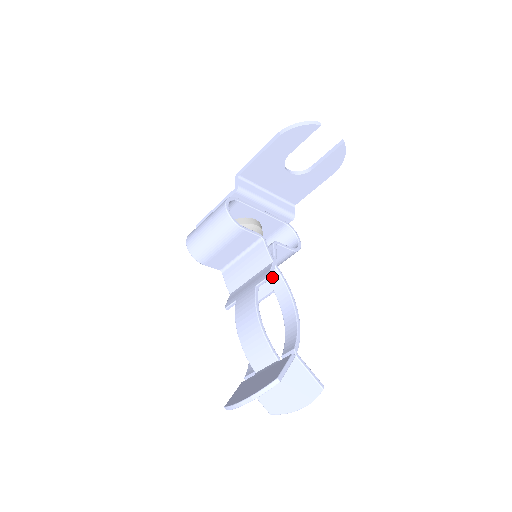
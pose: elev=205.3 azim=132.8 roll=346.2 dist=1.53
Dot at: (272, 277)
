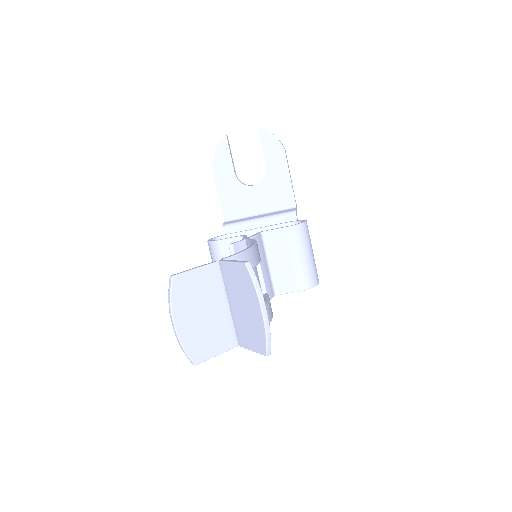
Dot at: occluded
